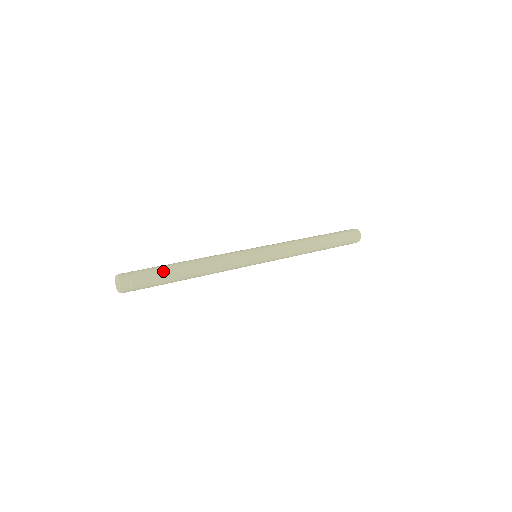
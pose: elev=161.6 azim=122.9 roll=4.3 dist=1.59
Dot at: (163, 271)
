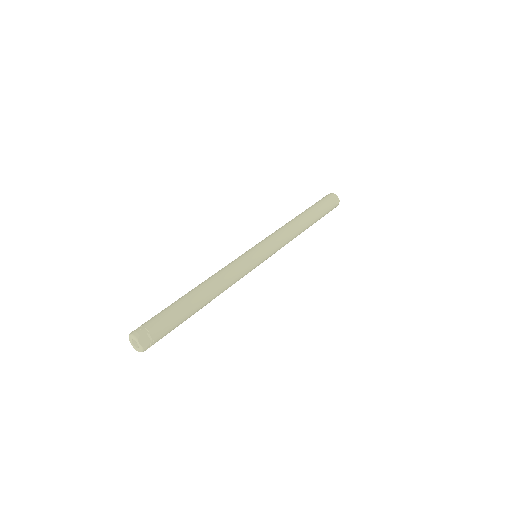
Dot at: (175, 307)
